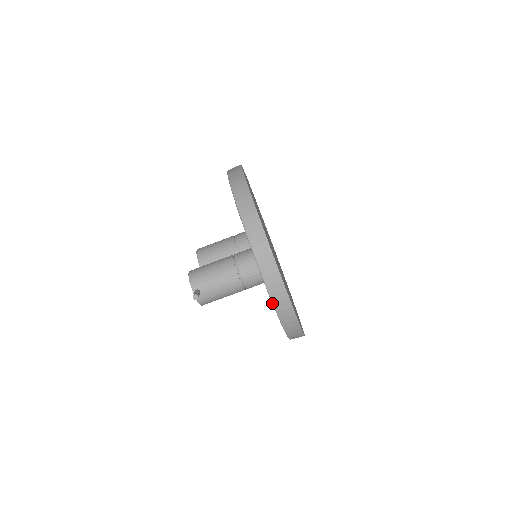
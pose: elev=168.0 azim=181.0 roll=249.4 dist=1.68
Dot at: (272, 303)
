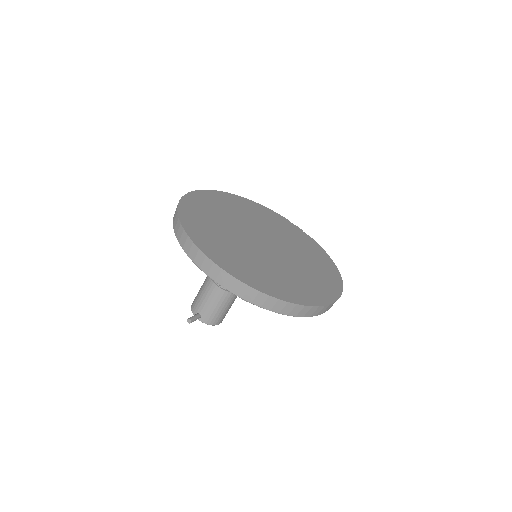
Dot at: occluded
